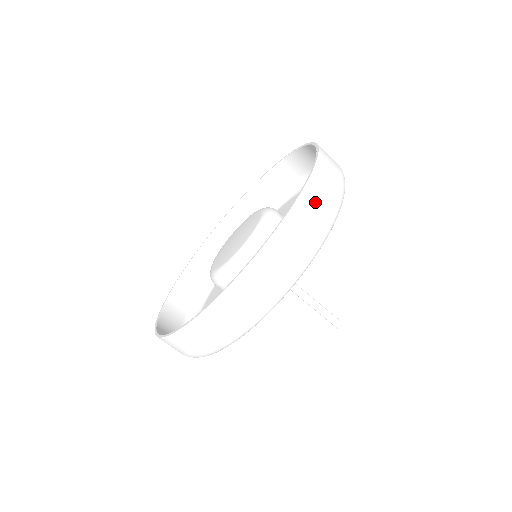
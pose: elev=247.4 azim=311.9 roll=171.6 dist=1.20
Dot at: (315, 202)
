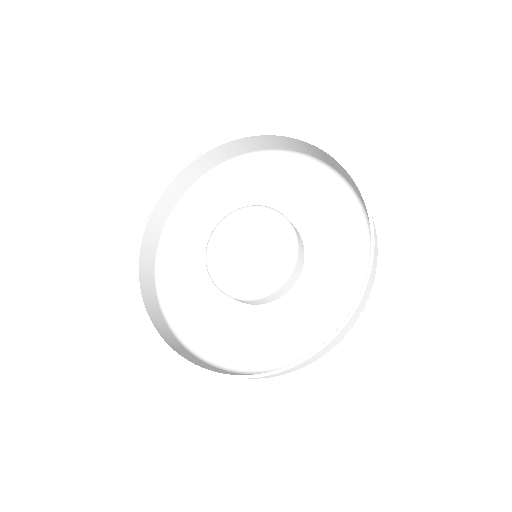
Dot at: occluded
